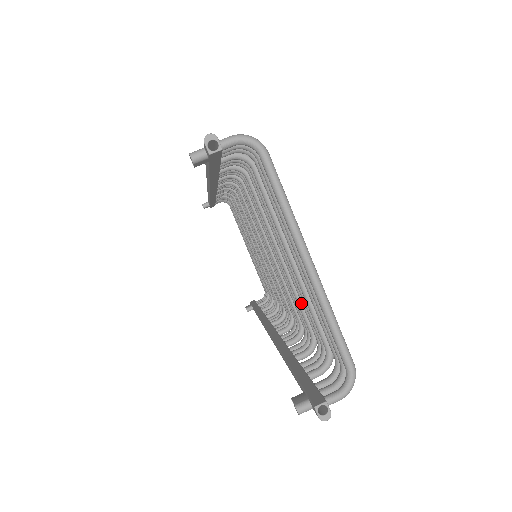
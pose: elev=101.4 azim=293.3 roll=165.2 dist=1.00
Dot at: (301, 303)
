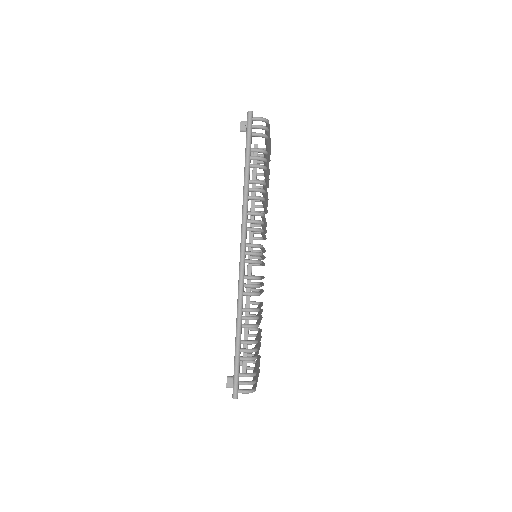
Dot at: occluded
